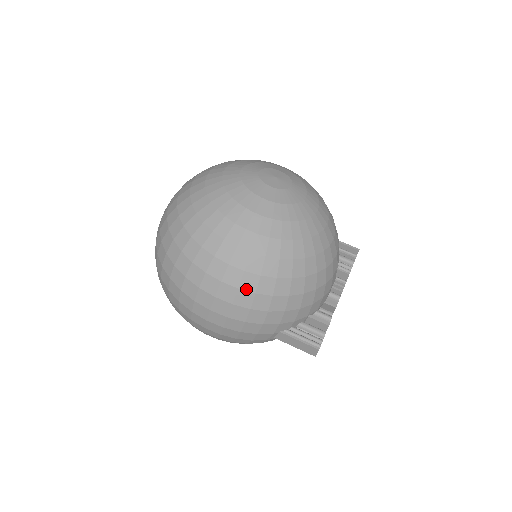
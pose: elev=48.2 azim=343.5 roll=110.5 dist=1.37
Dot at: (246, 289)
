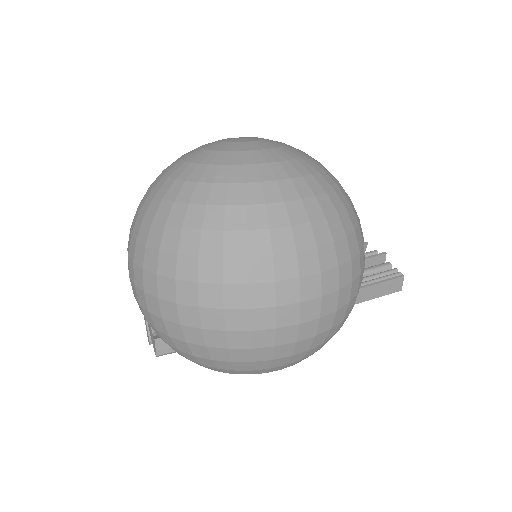
Dot at: (324, 243)
